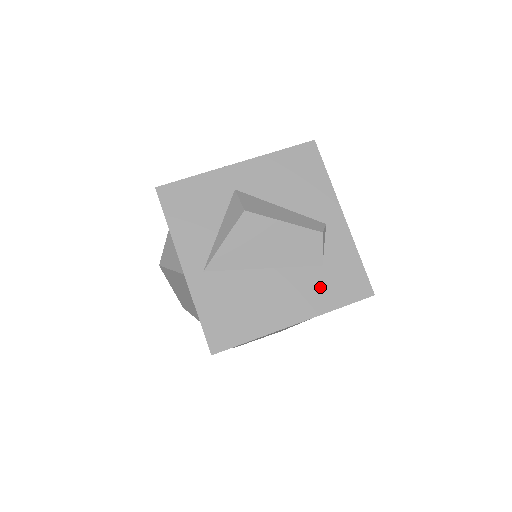
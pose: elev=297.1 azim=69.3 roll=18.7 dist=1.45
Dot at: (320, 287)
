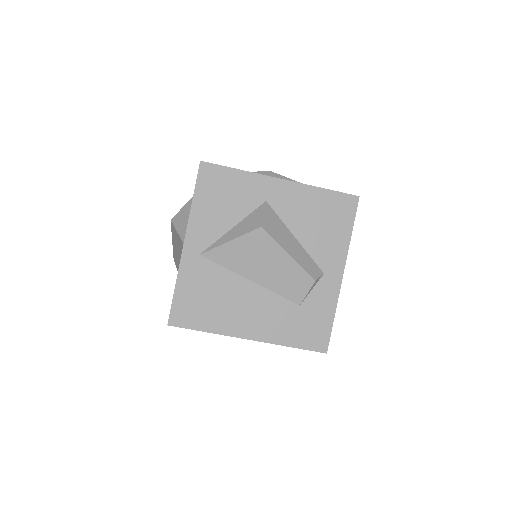
Dot at: (287, 322)
